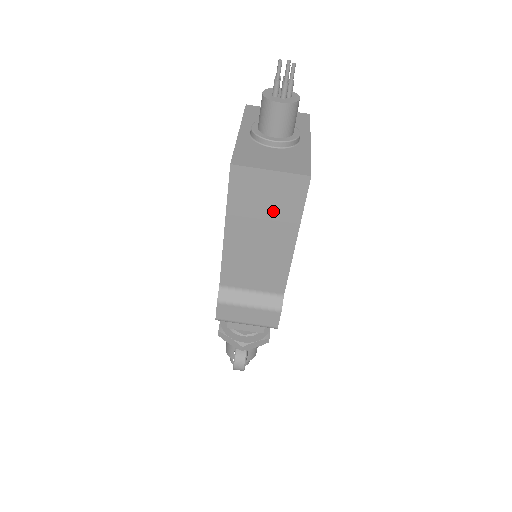
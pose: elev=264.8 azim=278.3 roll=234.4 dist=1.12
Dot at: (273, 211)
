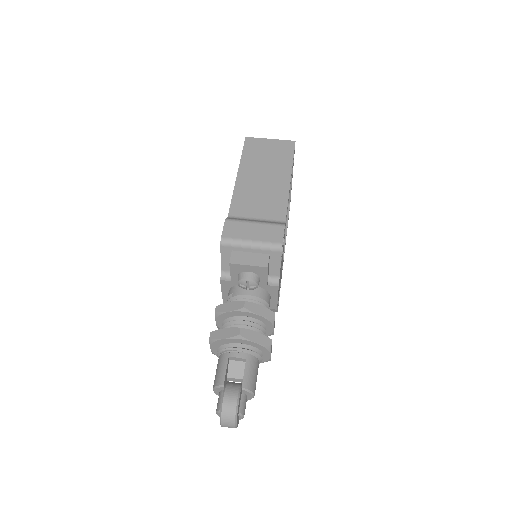
Dot at: (273, 160)
